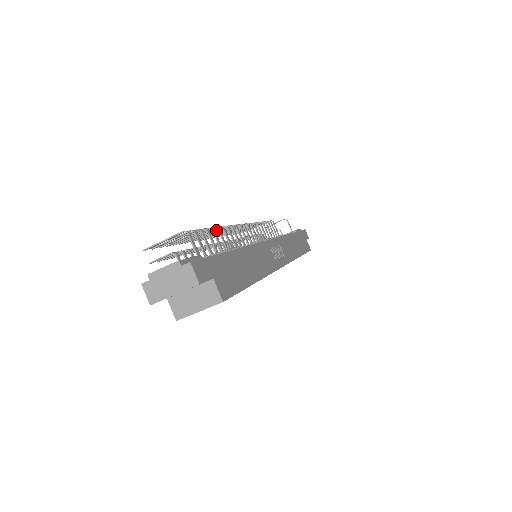
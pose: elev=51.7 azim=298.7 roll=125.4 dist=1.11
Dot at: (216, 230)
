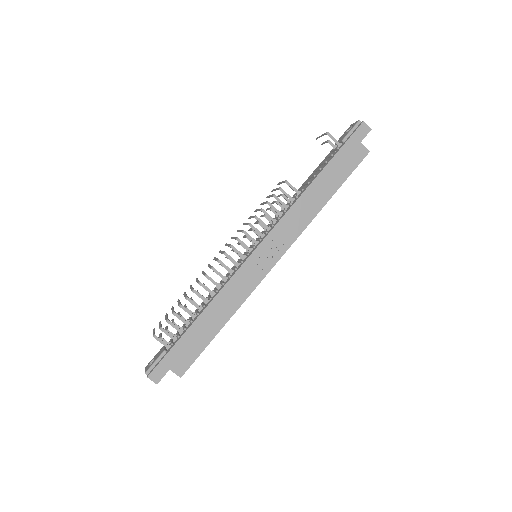
Dot at: occluded
